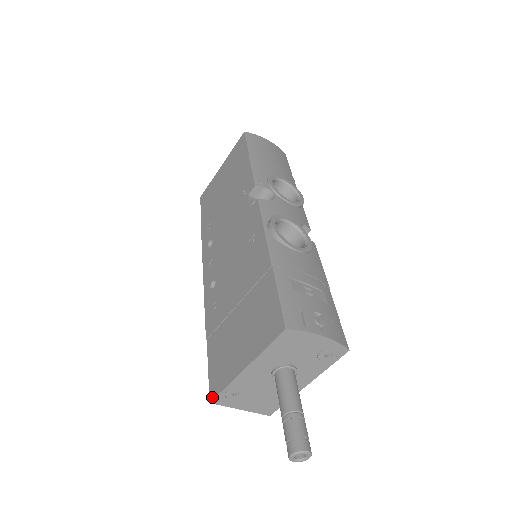
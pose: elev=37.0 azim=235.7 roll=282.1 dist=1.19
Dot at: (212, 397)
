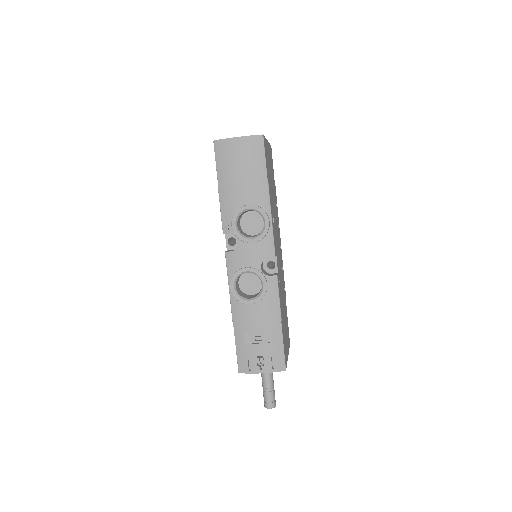
Dot at: occluded
